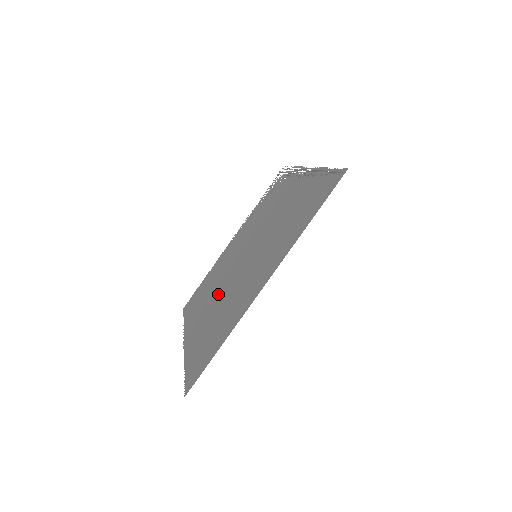
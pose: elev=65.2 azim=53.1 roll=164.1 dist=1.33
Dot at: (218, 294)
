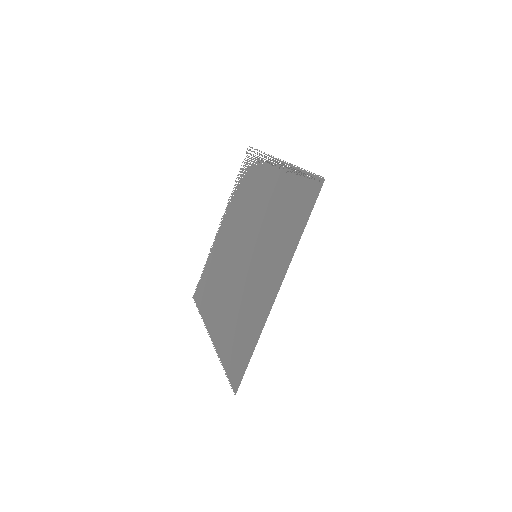
Dot at: (228, 291)
